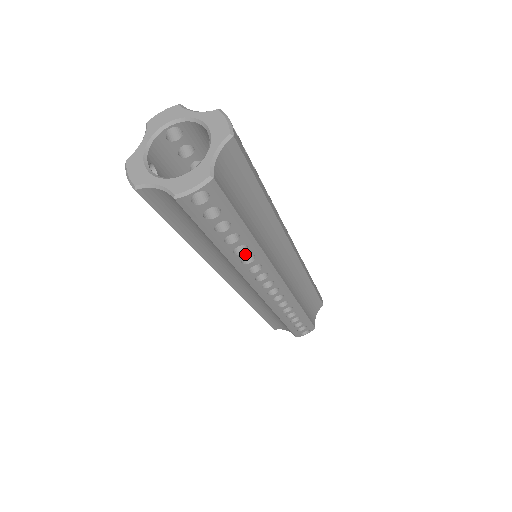
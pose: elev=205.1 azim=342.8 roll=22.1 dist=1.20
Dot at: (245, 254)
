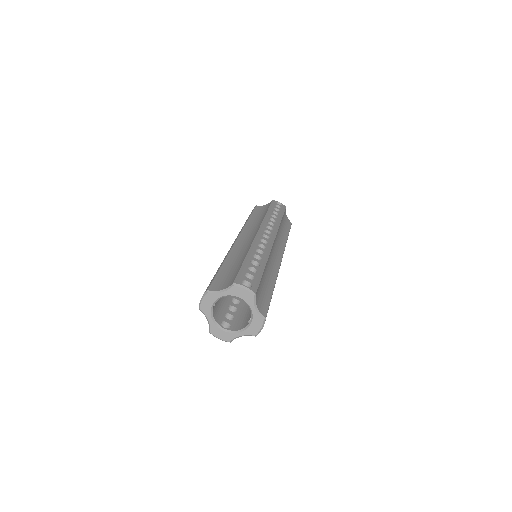
Dot at: occluded
